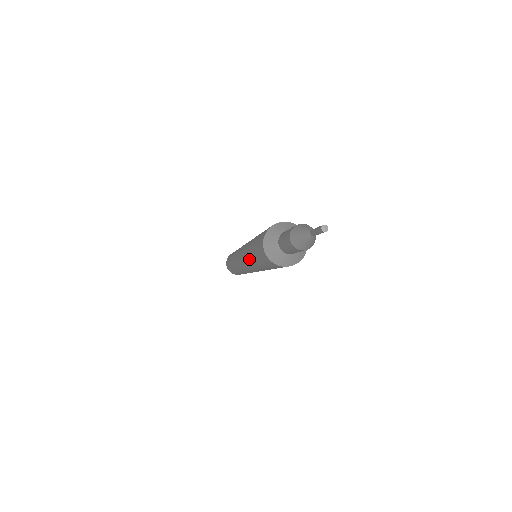
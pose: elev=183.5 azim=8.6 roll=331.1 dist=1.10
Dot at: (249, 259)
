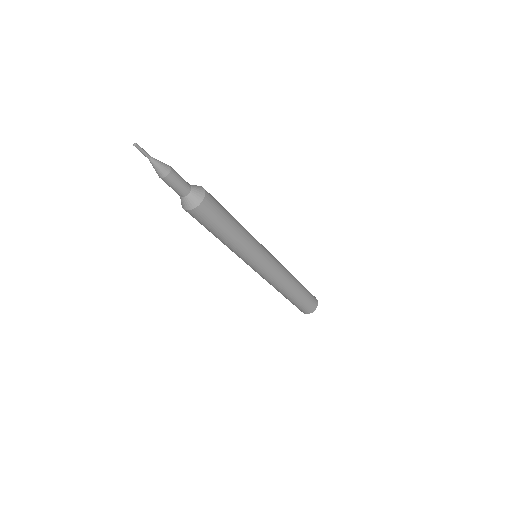
Dot at: occluded
